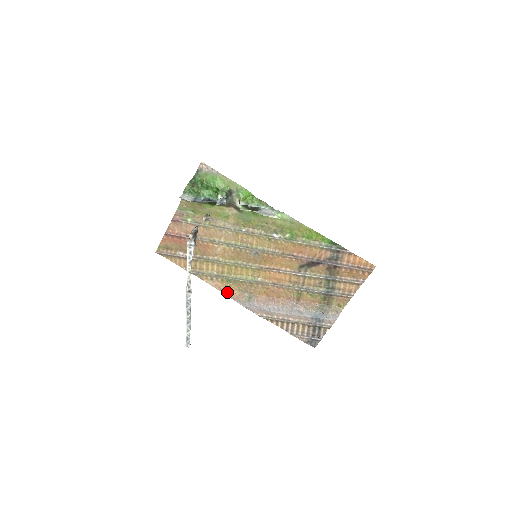
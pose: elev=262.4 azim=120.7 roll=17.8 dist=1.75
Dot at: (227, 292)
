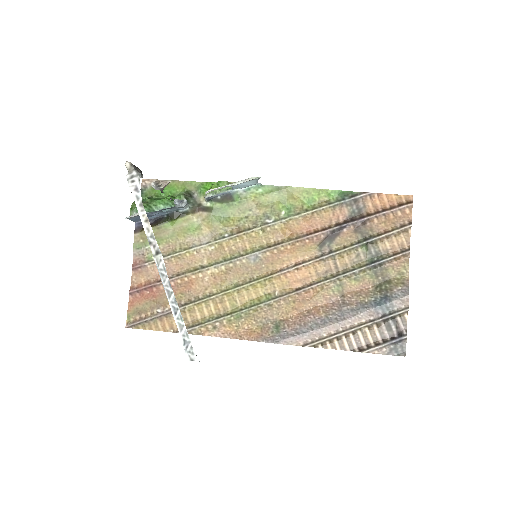
Dot at: (243, 335)
